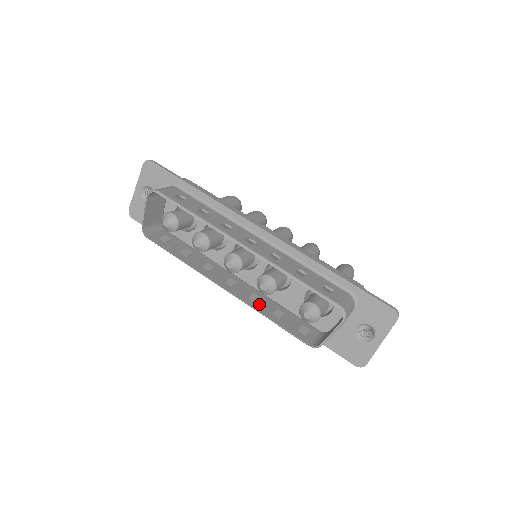
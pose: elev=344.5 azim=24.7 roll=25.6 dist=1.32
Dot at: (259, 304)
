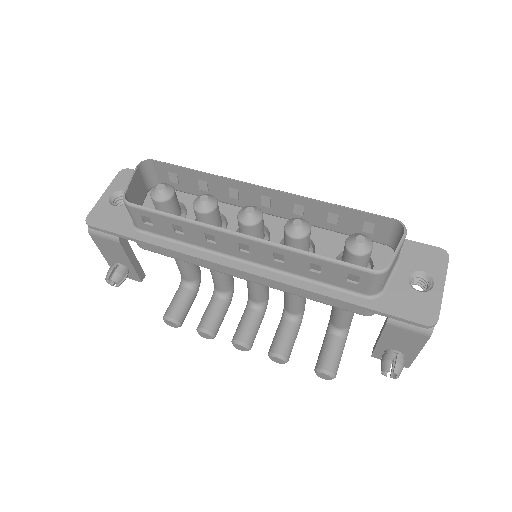
Dot at: (290, 255)
